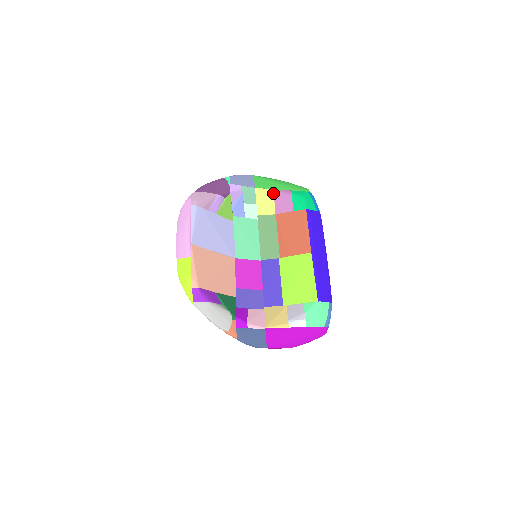
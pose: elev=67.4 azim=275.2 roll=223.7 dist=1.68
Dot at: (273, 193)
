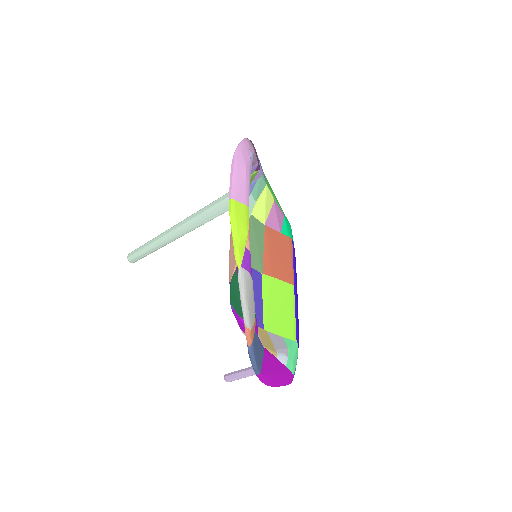
Dot at: (273, 202)
